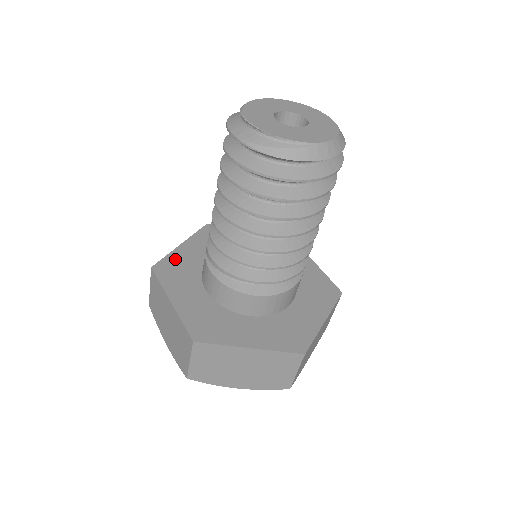
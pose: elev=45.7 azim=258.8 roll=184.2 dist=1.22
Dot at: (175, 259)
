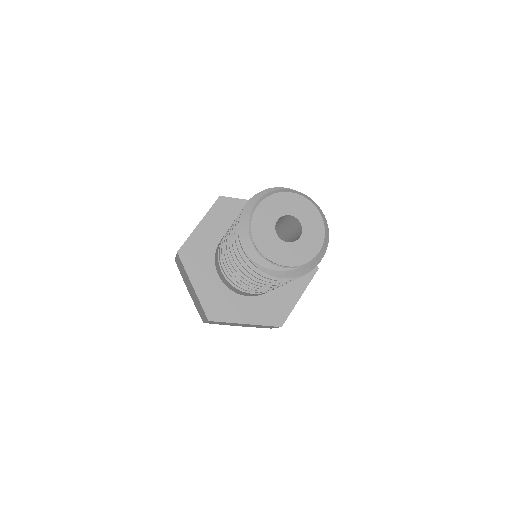
Dot at: (194, 242)
